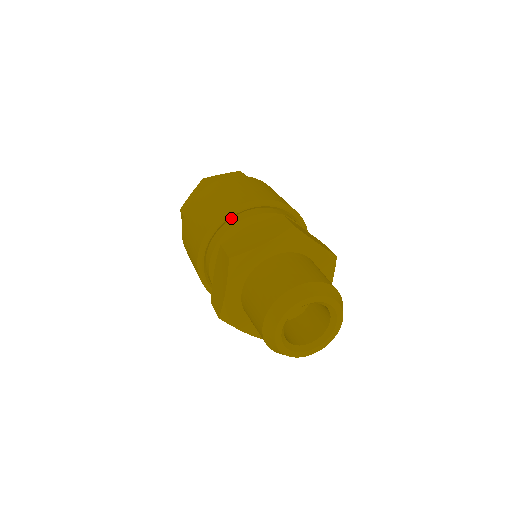
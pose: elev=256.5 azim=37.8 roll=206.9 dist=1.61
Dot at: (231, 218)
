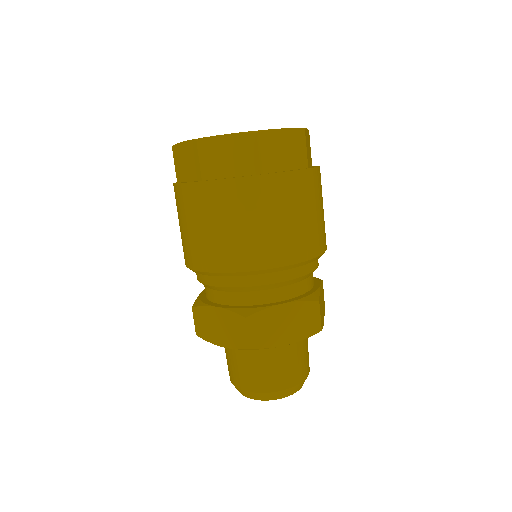
Dot at: occluded
